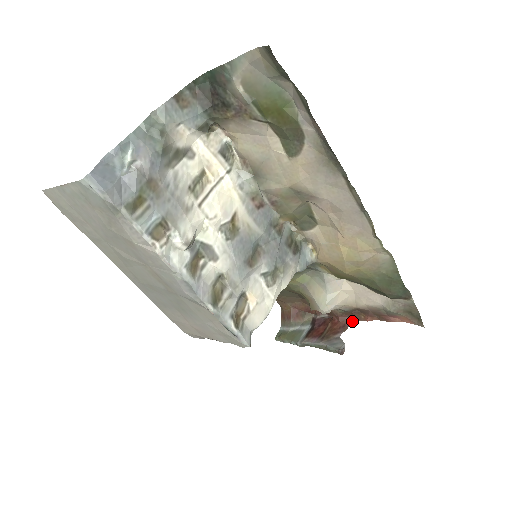
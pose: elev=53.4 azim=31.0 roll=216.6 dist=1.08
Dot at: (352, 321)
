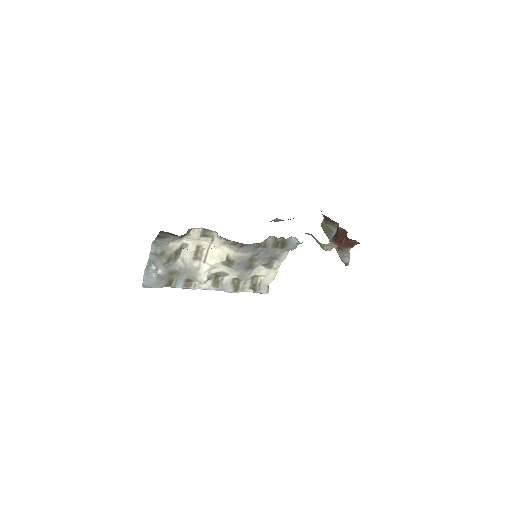
Dot at: (357, 243)
